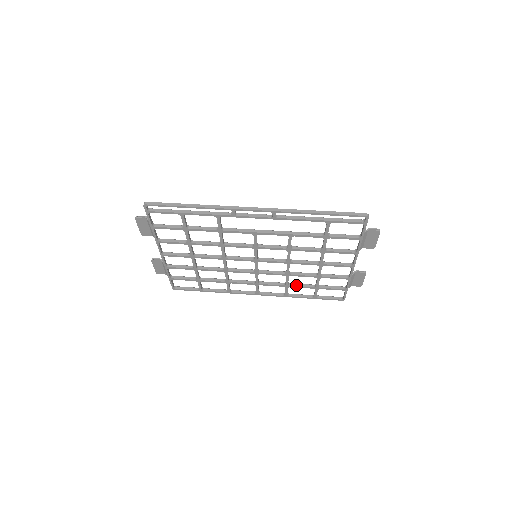
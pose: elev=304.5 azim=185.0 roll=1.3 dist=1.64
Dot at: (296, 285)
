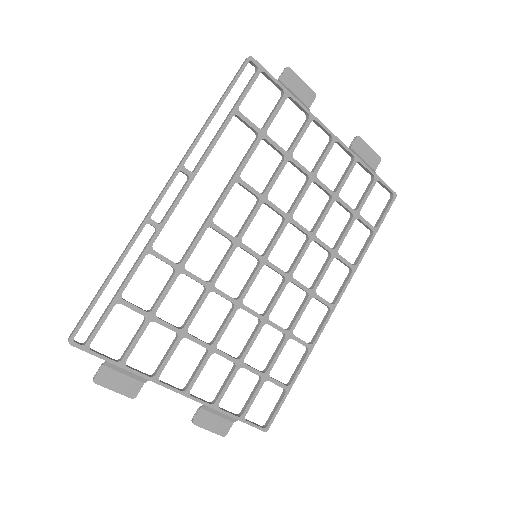
Dot at: (339, 240)
